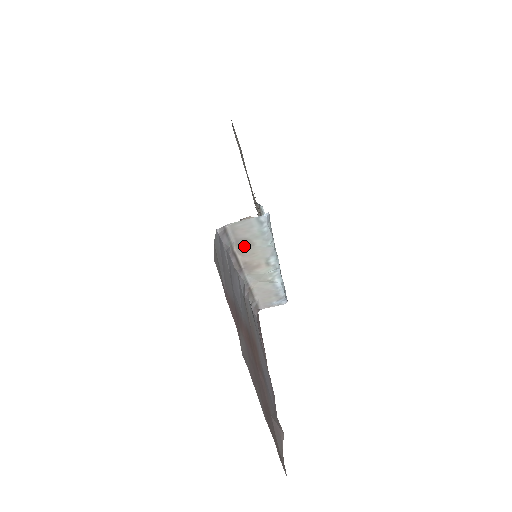
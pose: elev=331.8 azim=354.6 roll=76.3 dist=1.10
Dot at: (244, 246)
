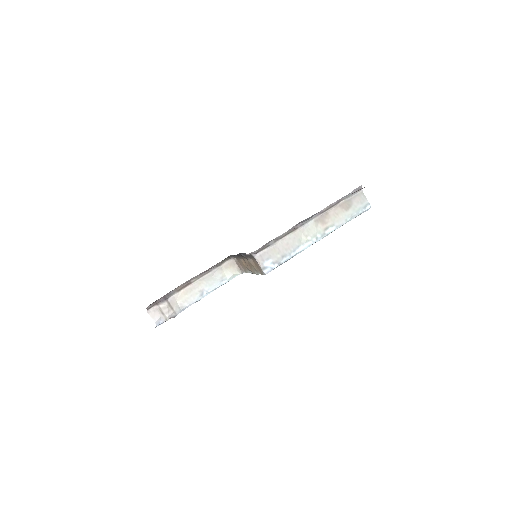
Dot at: (344, 206)
